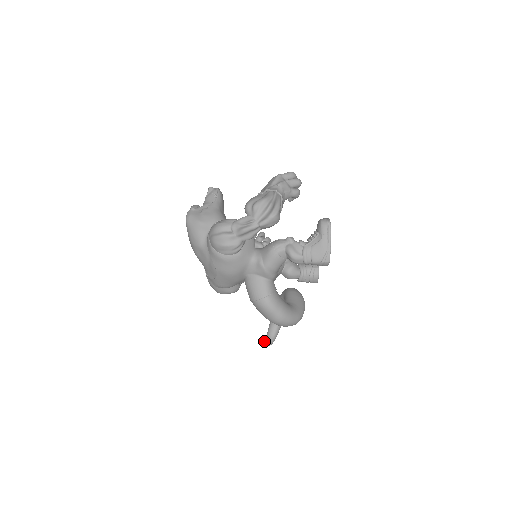
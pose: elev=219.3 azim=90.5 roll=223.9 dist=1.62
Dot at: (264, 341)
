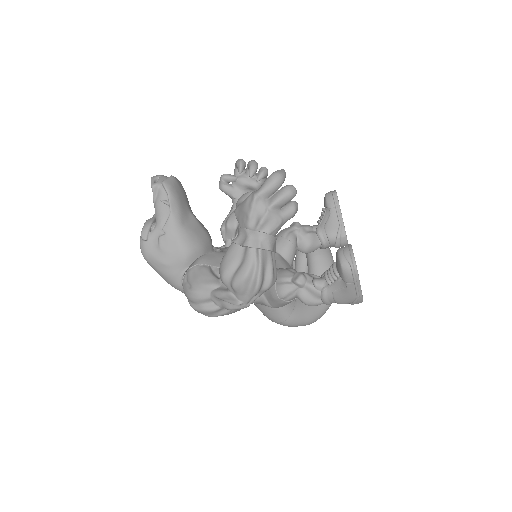
Dot at: occluded
